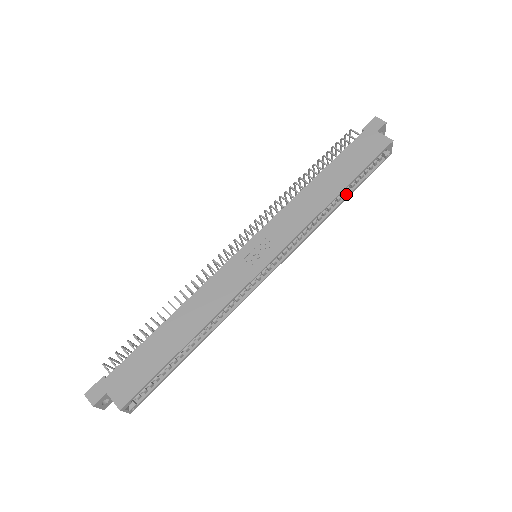
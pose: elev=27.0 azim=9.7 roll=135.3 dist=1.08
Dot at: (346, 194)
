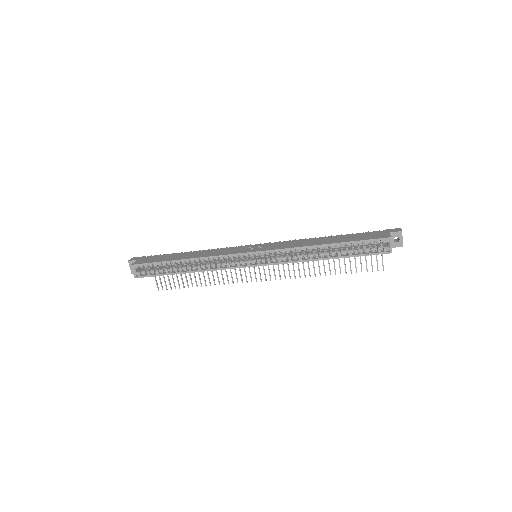
Dot at: (336, 256)
